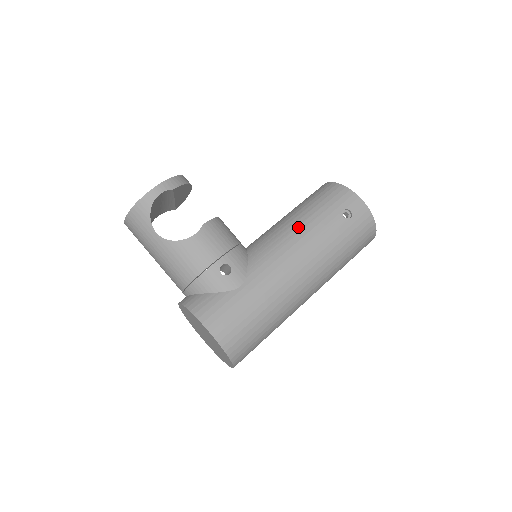
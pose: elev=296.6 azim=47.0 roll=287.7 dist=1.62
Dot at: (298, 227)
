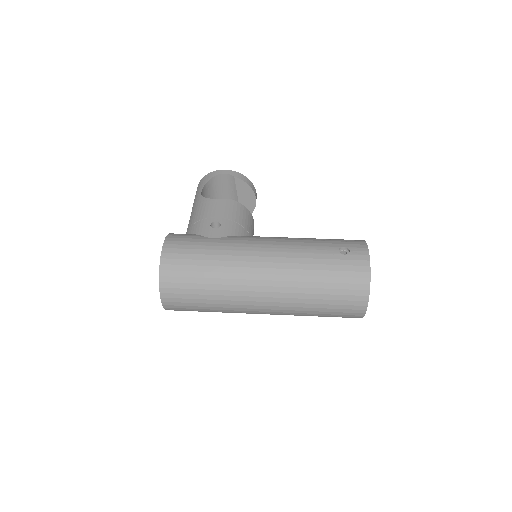
Dot at: (296, 238)
